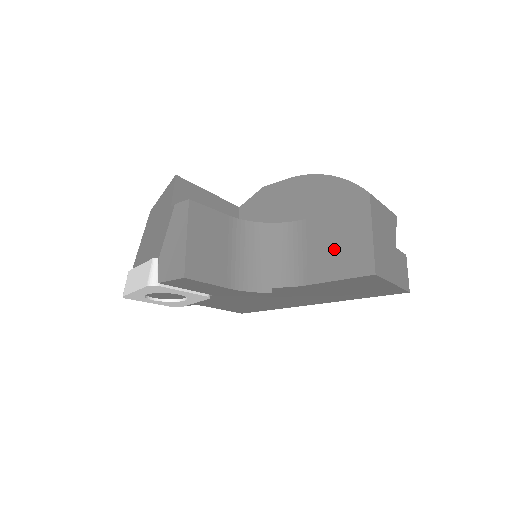
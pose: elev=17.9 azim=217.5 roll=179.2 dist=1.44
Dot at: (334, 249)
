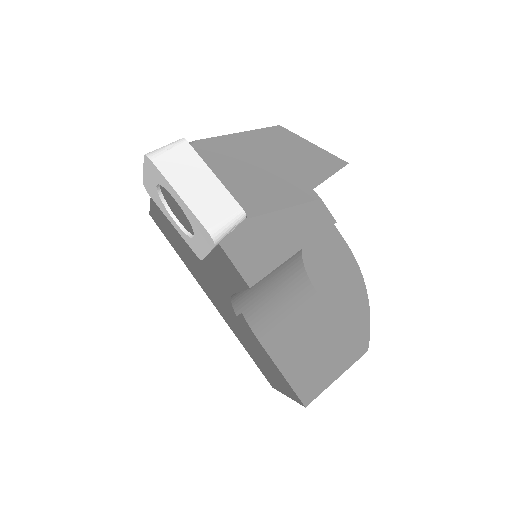
Dot at: (307, 350)
